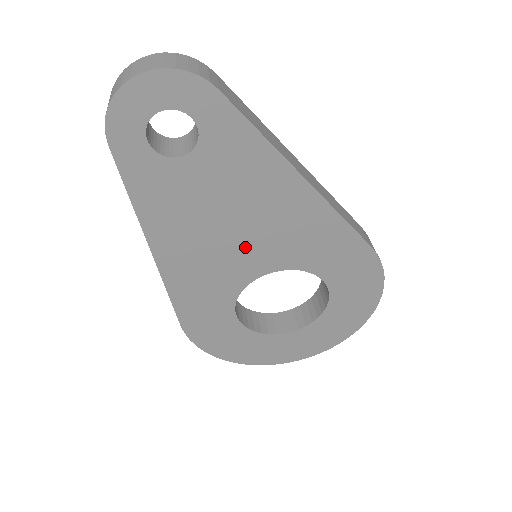
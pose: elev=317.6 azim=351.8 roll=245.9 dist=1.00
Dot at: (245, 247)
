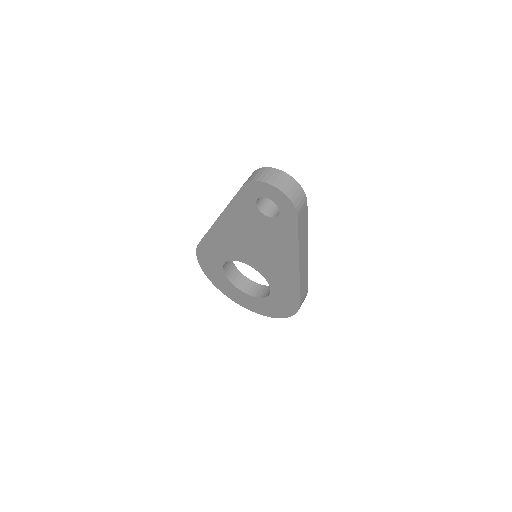
Dot at: (254, 253)
